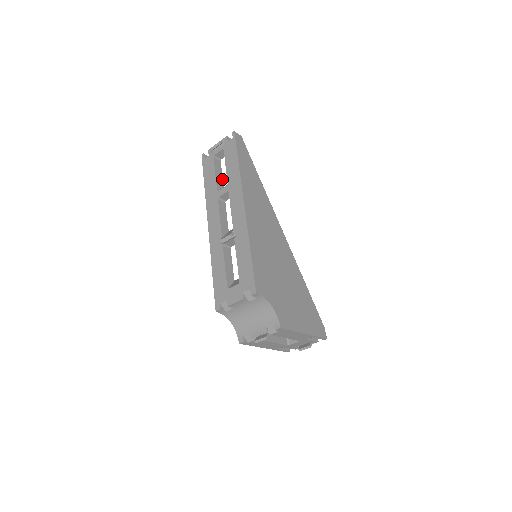
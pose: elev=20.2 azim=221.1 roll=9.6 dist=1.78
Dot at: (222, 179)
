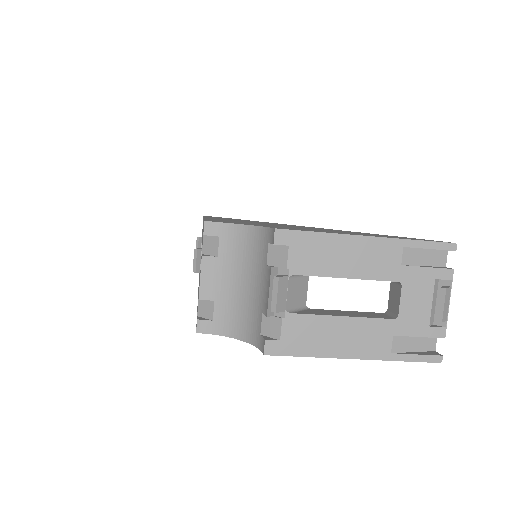
Dot at: occluded
